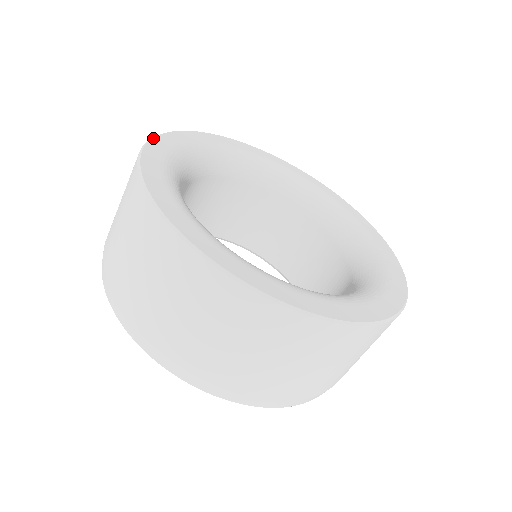
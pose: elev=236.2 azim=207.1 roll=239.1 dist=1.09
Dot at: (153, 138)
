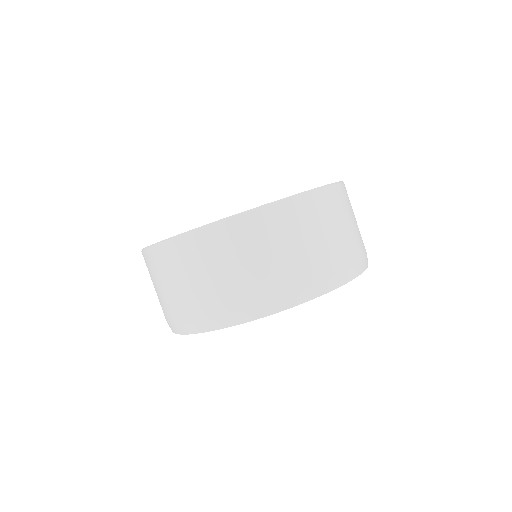
Dot at: (156, 243)
